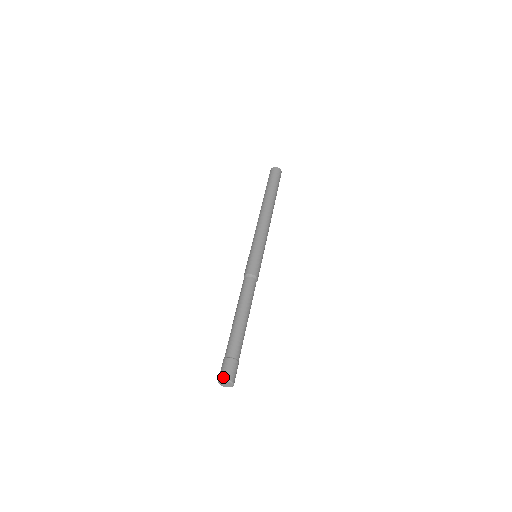
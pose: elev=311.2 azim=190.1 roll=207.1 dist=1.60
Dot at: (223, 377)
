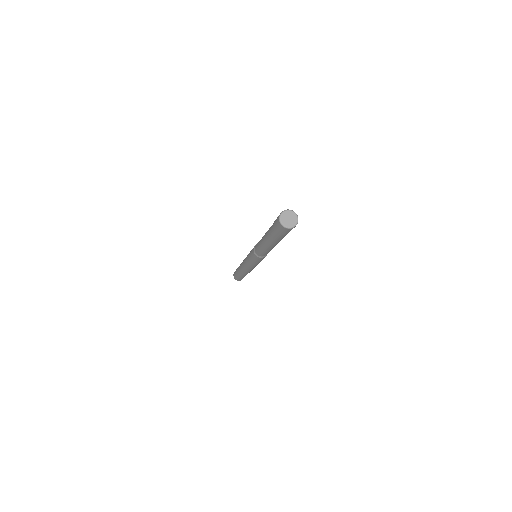
Dot at: occluded
